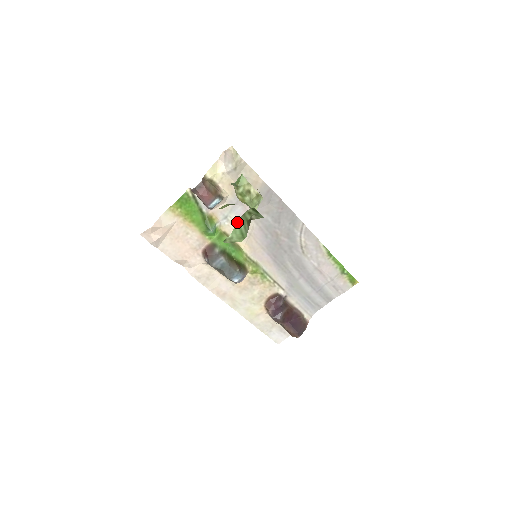
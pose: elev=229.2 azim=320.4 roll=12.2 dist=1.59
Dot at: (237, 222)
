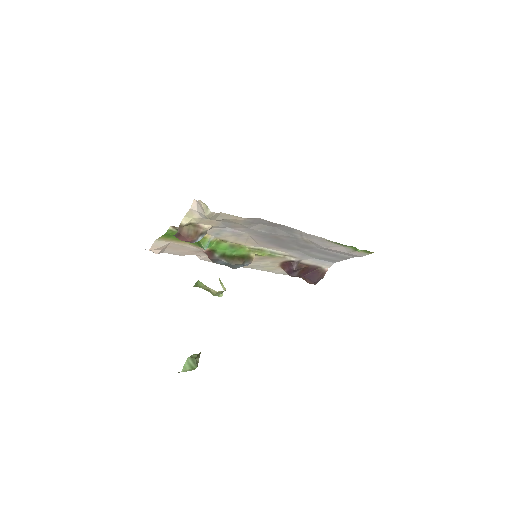
Dot at: (186, 361)
